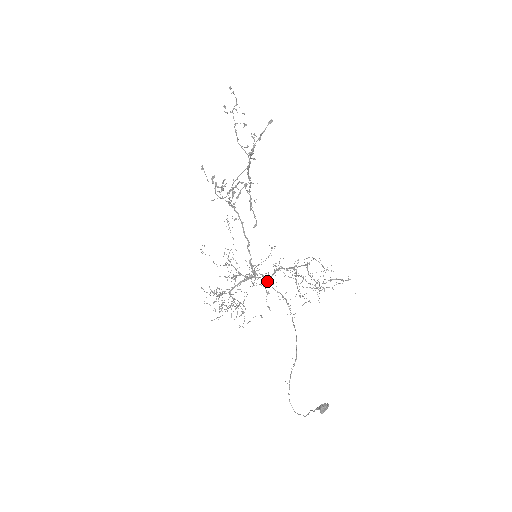
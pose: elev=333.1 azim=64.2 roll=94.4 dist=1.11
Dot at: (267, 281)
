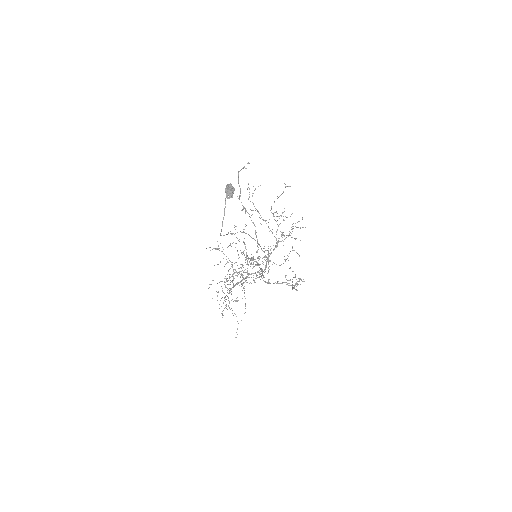
Dot at: (263, 271)
